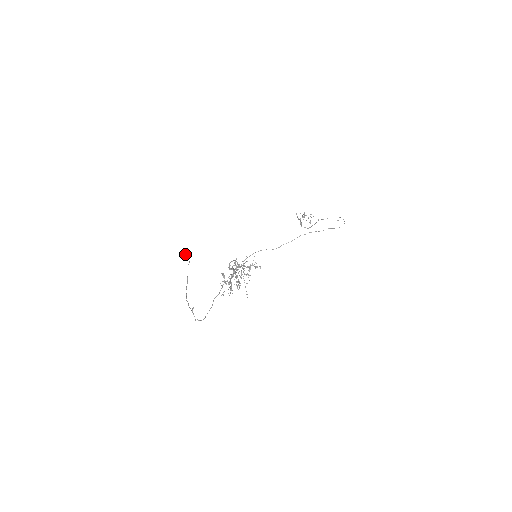
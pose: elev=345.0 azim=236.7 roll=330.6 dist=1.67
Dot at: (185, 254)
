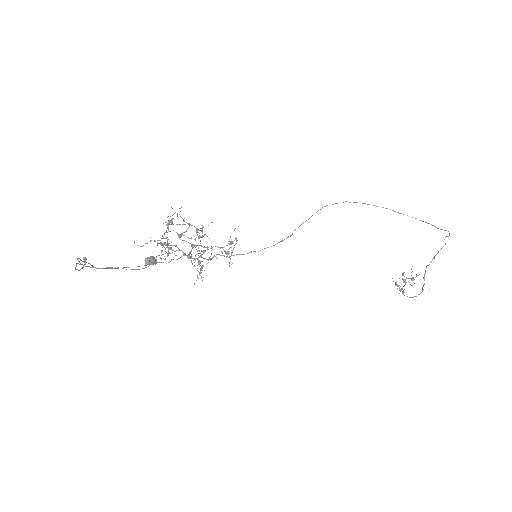
Dot at: (147, 257)
